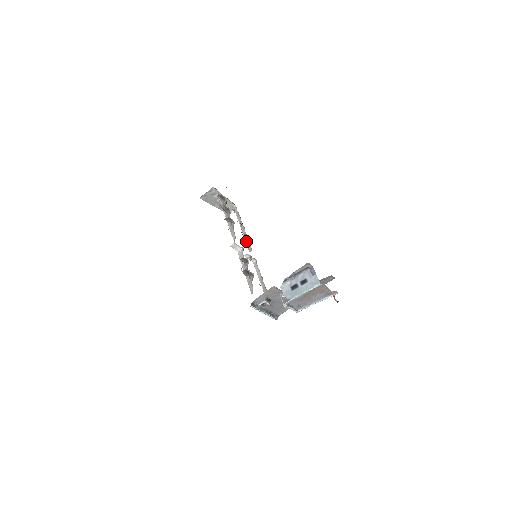
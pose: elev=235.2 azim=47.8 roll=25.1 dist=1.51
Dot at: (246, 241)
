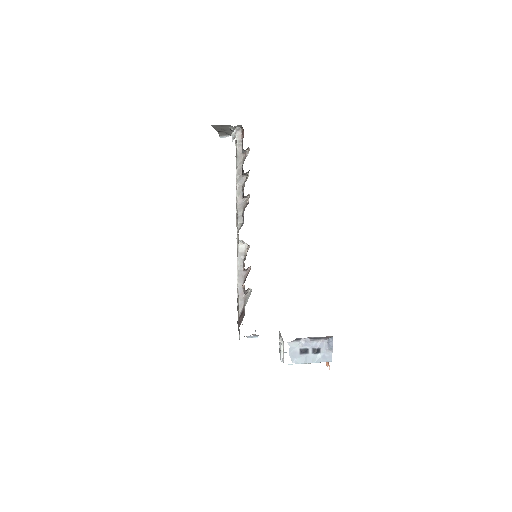
Dot at: occluded
